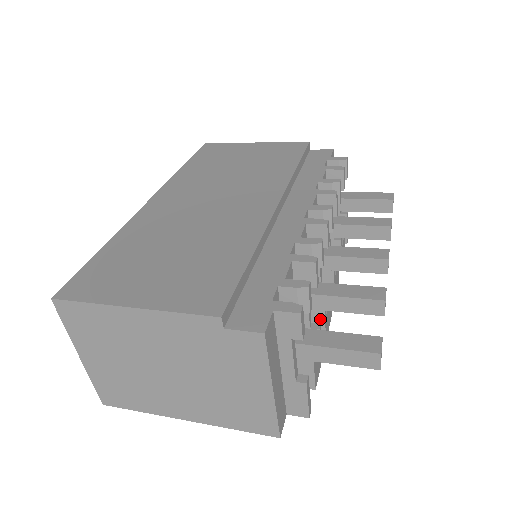
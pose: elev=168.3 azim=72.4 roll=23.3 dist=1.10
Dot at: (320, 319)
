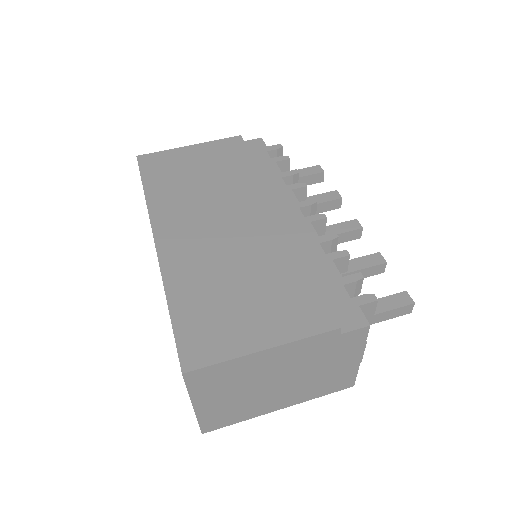
Dot at: occluded
